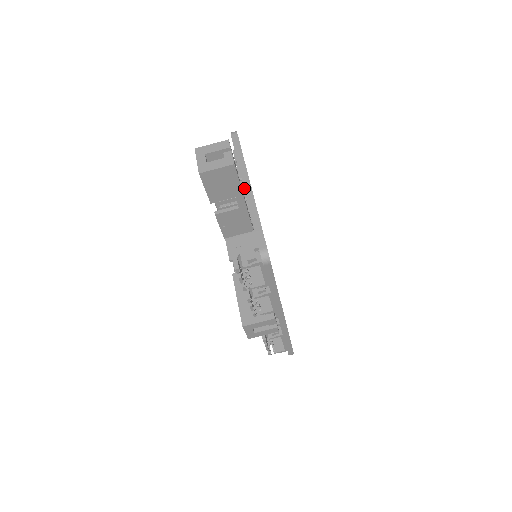
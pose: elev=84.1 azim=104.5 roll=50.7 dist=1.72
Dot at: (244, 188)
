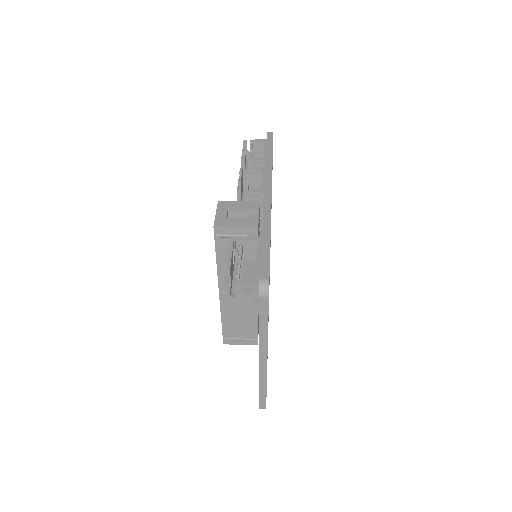
Dot at: occluded
